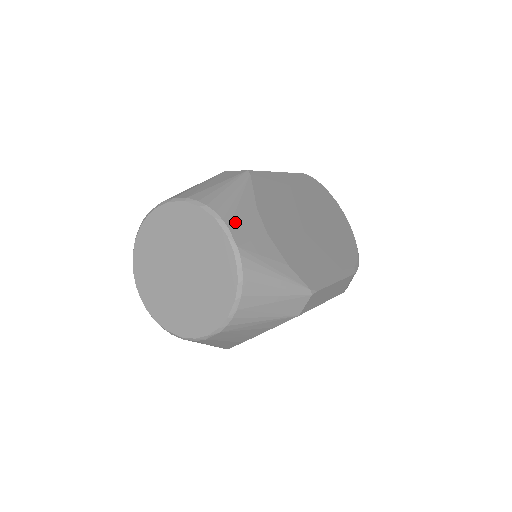
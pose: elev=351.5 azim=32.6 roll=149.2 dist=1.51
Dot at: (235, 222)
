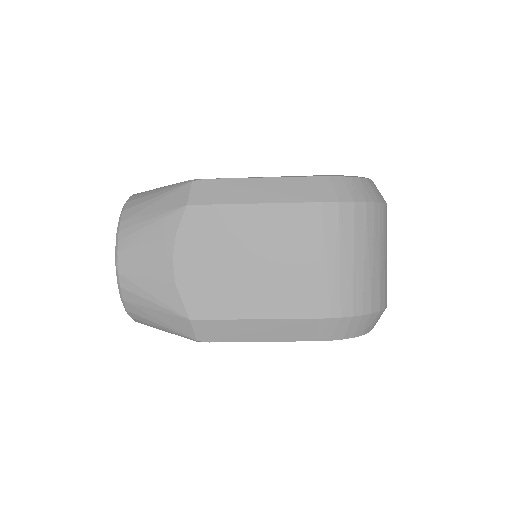
Dot at: occluded
